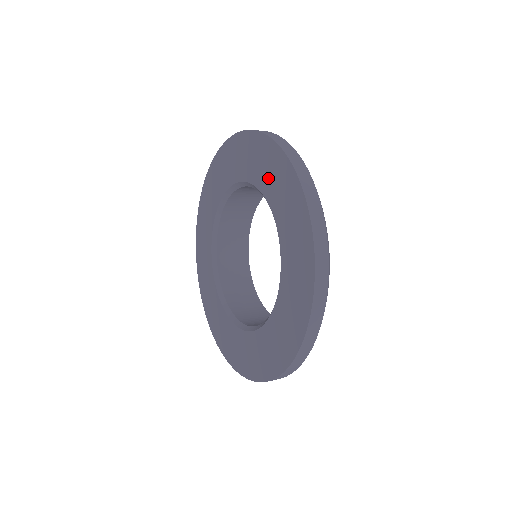
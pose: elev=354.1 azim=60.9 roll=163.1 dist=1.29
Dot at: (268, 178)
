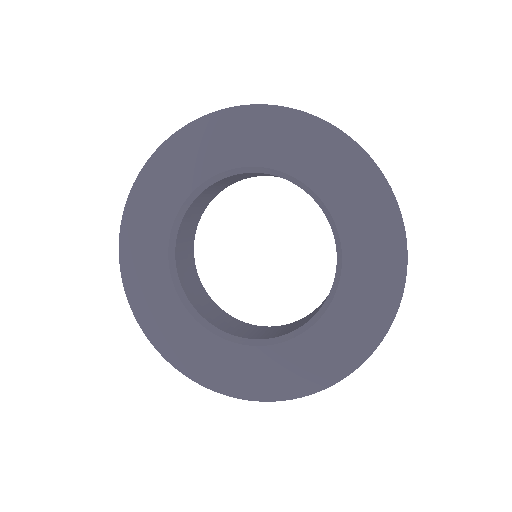
Dot at: (326, 172)
